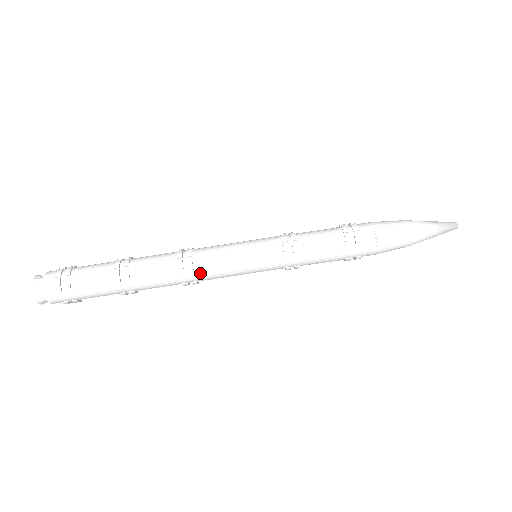
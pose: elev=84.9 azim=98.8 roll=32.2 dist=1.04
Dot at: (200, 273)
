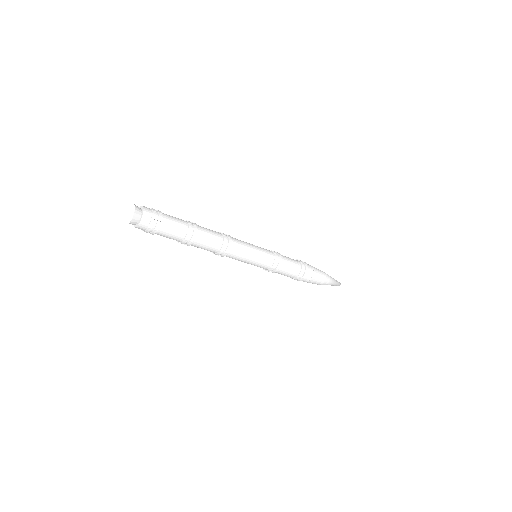
Dot at: occluded
